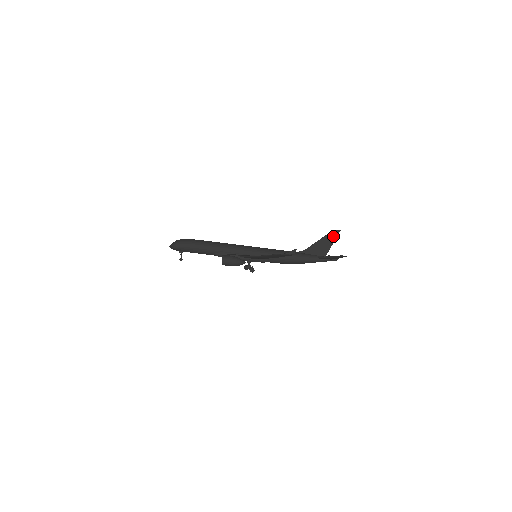
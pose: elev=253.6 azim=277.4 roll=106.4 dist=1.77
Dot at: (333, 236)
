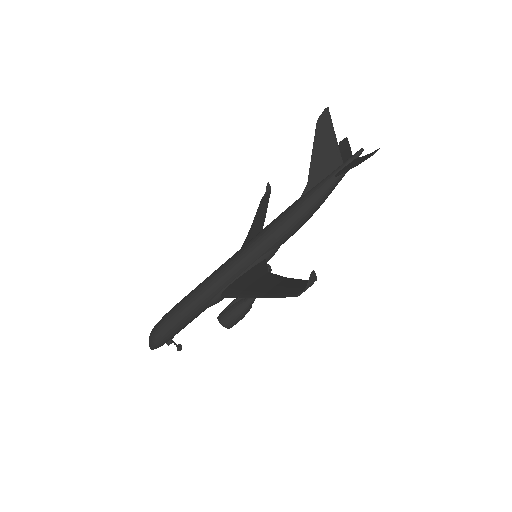
Dot at: (326, 126)
